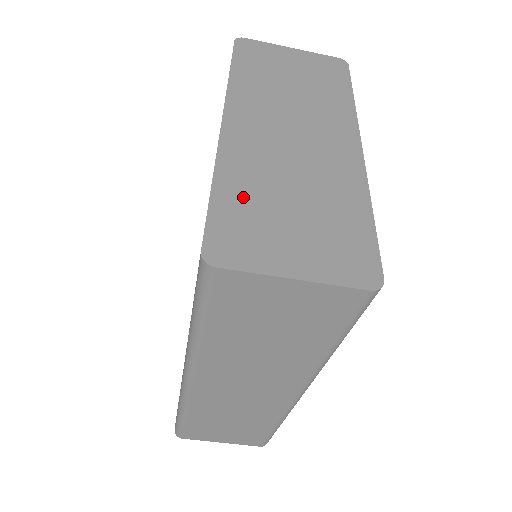
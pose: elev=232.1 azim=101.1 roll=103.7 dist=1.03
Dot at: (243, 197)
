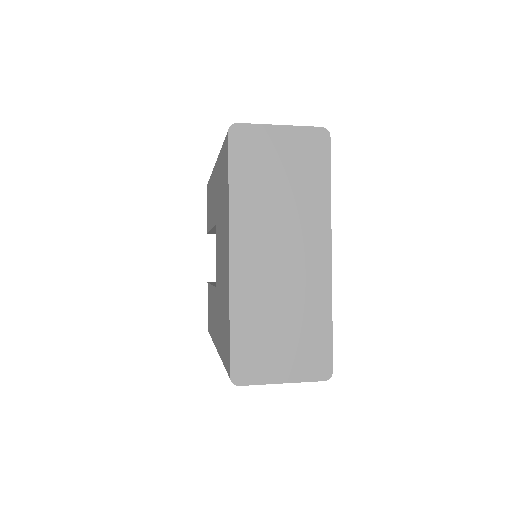
Dot at: (250, 328)
